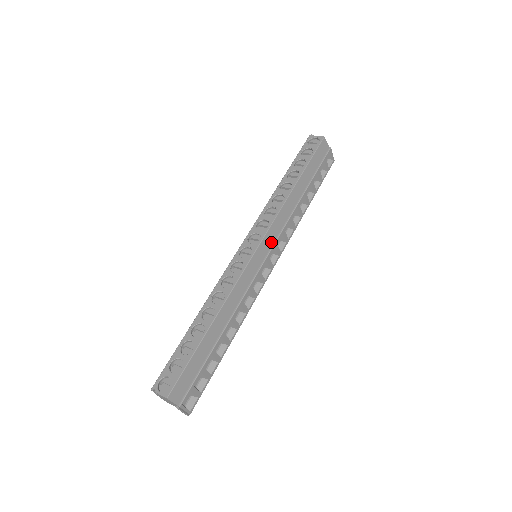
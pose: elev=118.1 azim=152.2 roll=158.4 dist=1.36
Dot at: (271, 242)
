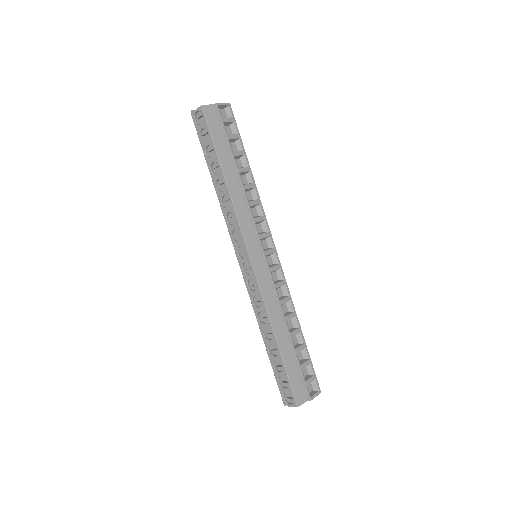
Dot at: (255, 240)
